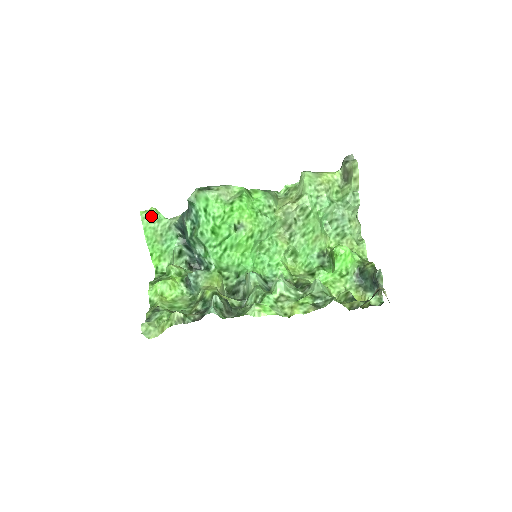
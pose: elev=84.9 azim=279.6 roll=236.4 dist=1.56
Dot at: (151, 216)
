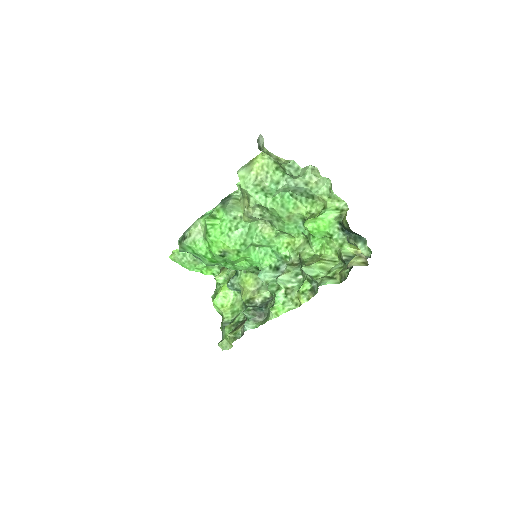
Dot at: (177, 256)
